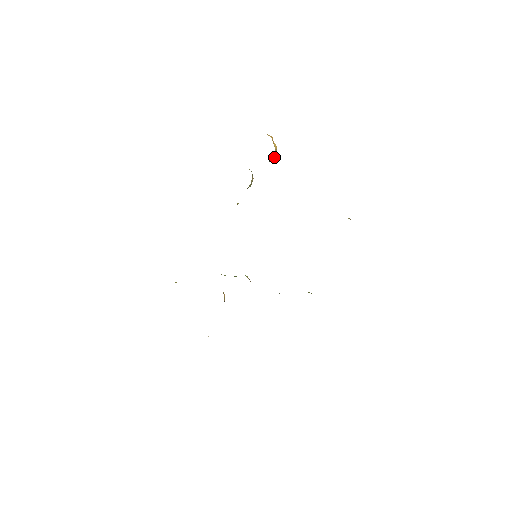
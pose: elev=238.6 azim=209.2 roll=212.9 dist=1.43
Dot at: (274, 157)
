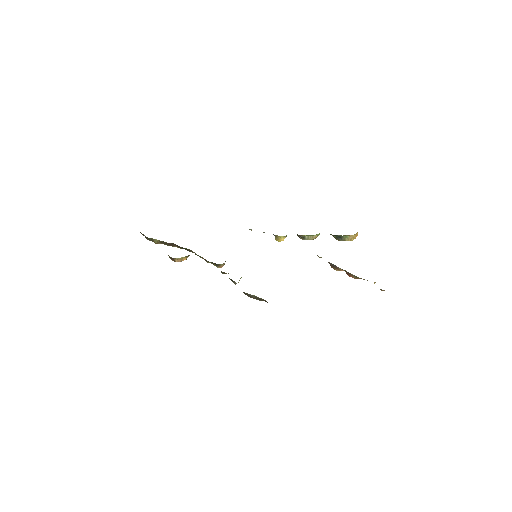
Dot at: (347, 239)
